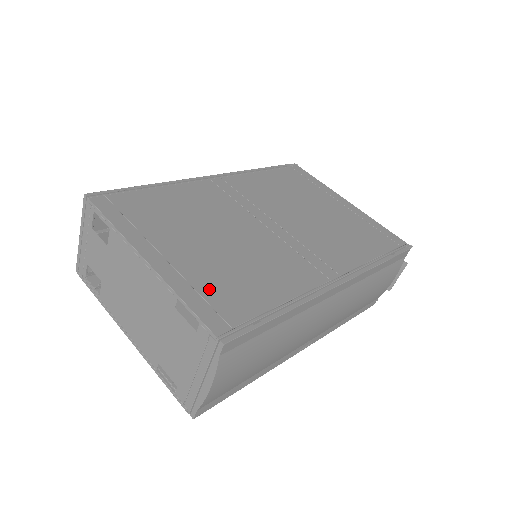
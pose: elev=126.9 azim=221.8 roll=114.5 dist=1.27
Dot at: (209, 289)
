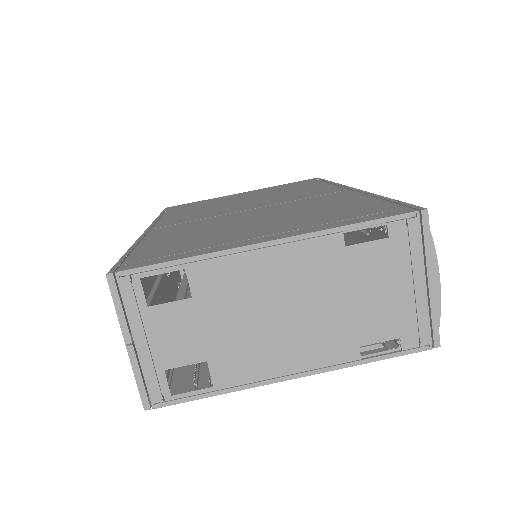
Dot at: (338, 218)
